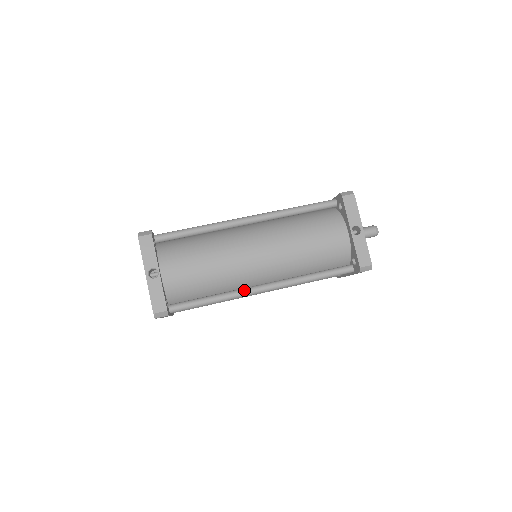
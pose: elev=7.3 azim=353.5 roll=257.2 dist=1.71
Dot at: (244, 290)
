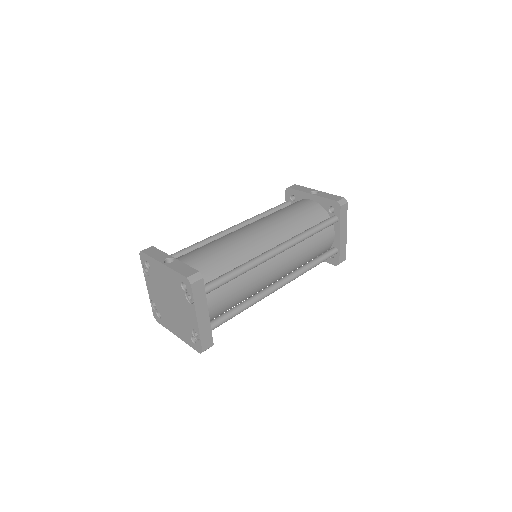
Dot at: (261, 254)
